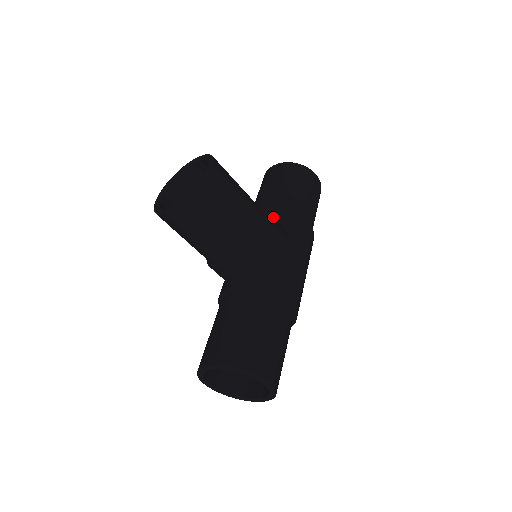
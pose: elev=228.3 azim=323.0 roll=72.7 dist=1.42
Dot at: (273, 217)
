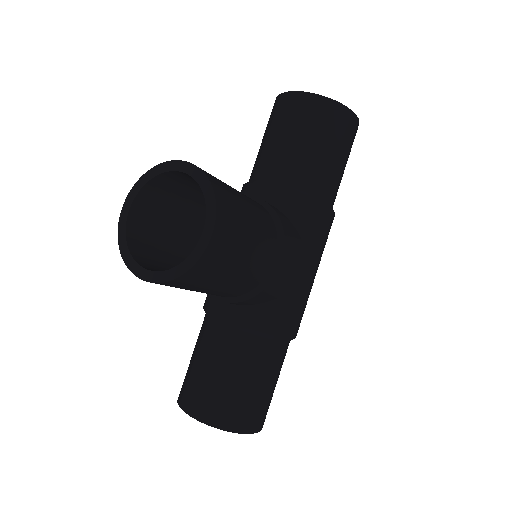
Dot at: (288, 230)
